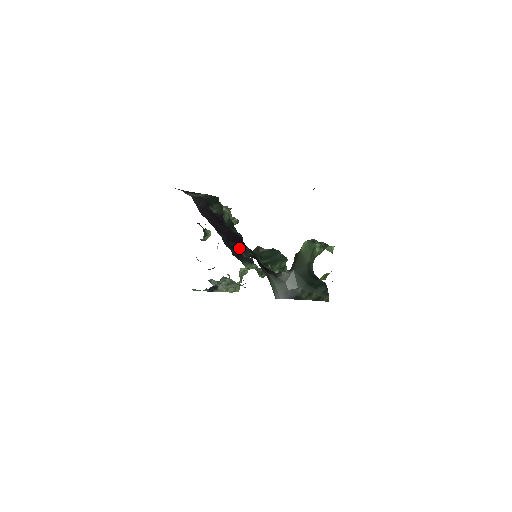
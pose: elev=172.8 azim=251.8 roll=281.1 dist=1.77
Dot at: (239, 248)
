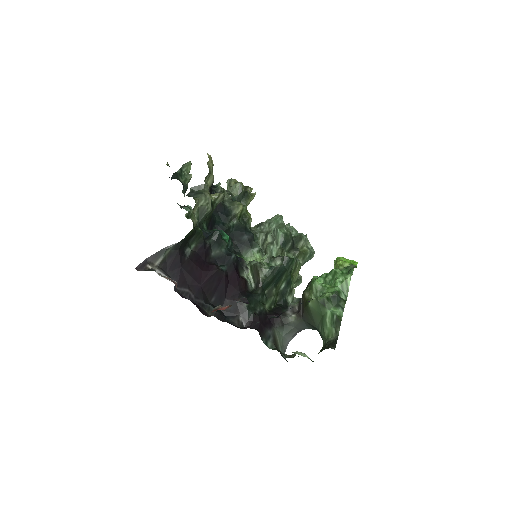
Dot at: (235, 307)
